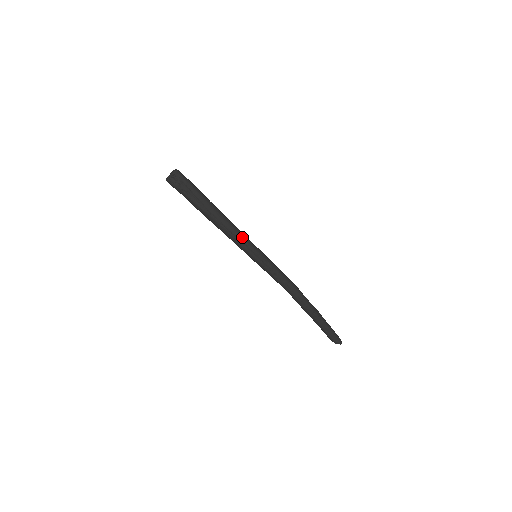
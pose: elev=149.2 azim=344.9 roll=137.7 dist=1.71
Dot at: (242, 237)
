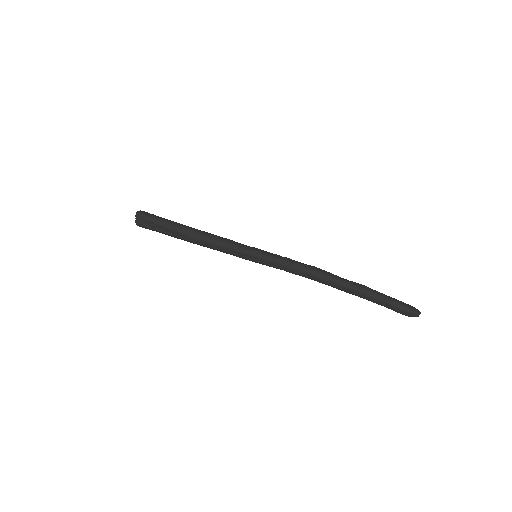
Dot at: (226, 246)
